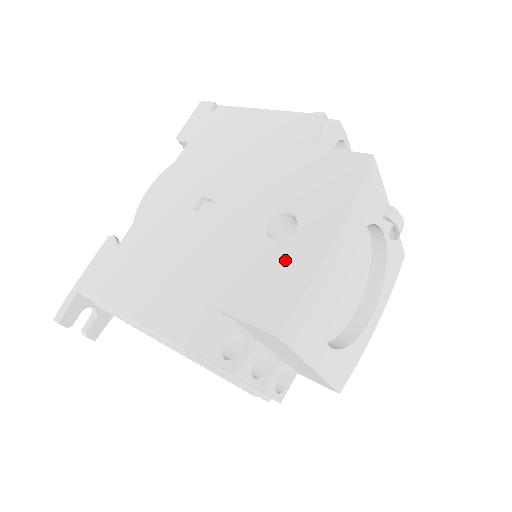
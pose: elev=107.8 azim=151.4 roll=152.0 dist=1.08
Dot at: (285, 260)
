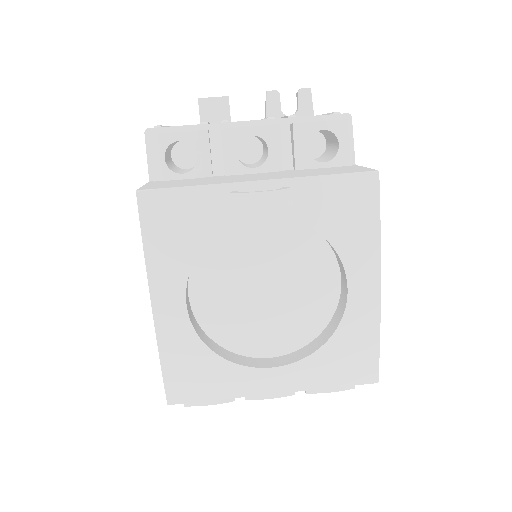
Dot at: occluded
